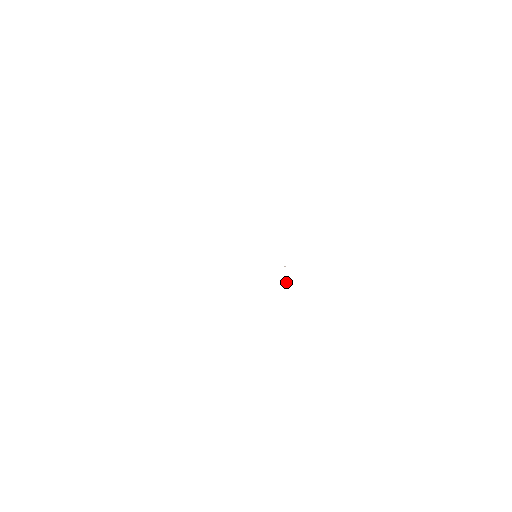
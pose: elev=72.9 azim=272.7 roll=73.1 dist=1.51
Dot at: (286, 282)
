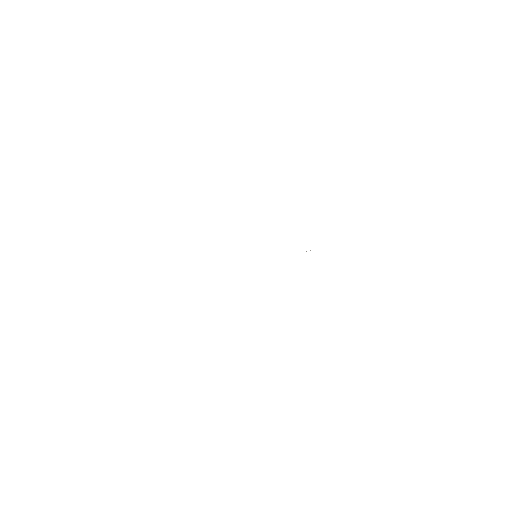
Dot at: occluded
